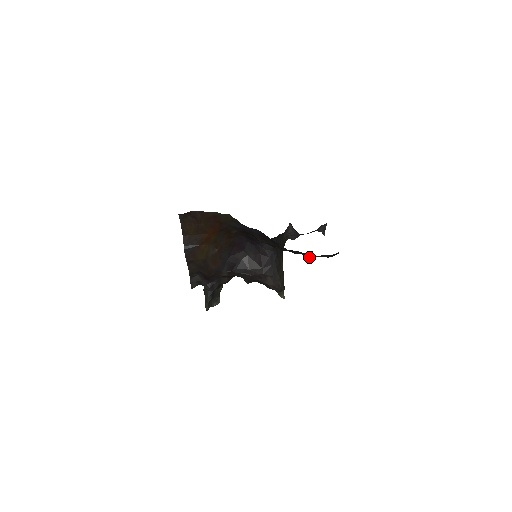
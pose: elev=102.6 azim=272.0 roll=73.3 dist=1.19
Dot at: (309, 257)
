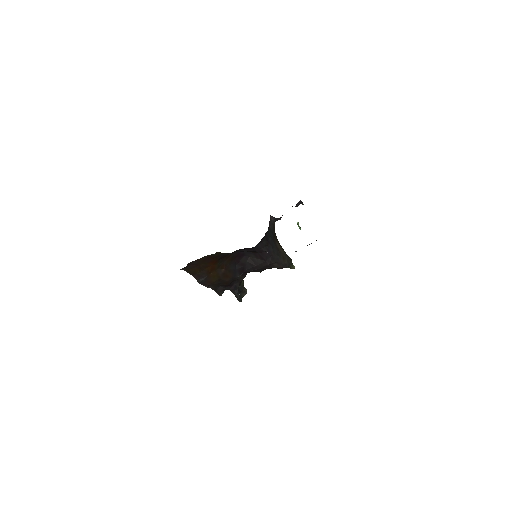
Dot at: (296, 251)
